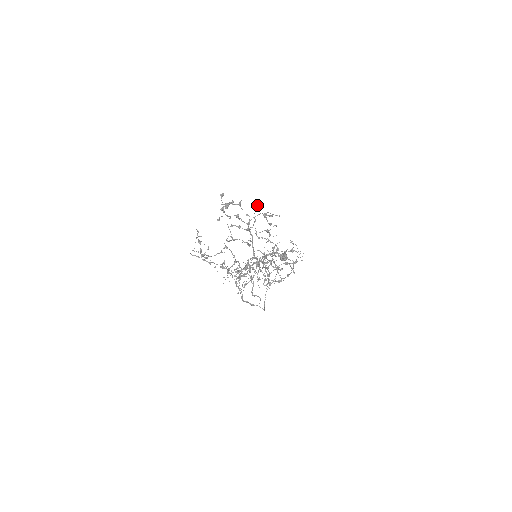
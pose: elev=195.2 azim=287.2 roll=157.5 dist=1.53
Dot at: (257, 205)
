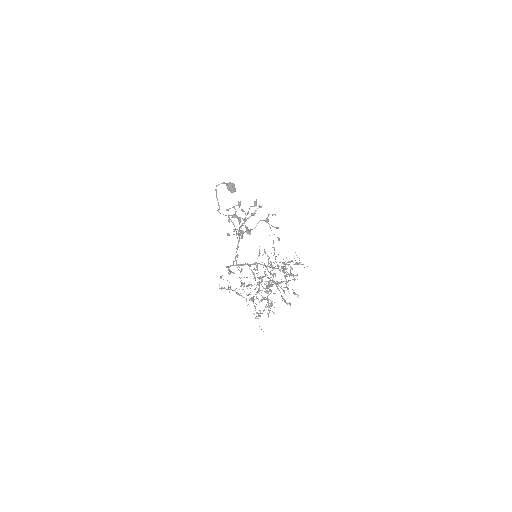
Dot at: (255, 204)
